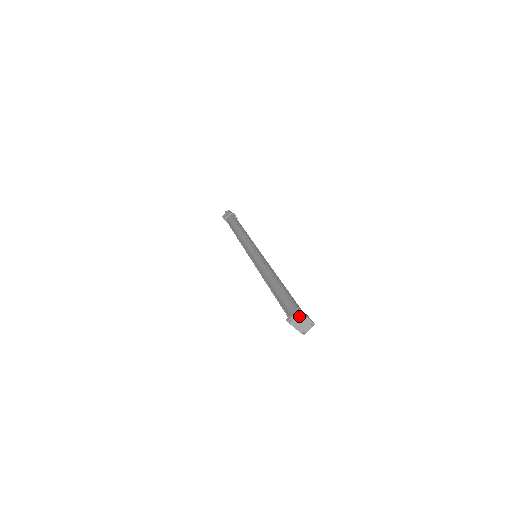
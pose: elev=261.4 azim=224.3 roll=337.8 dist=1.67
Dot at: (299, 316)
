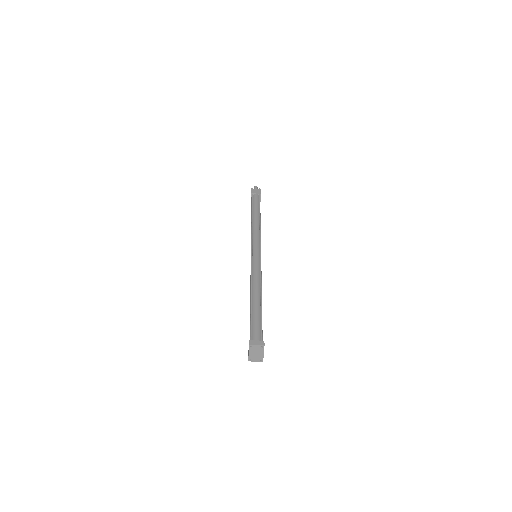
Dot at: (260, 349)
